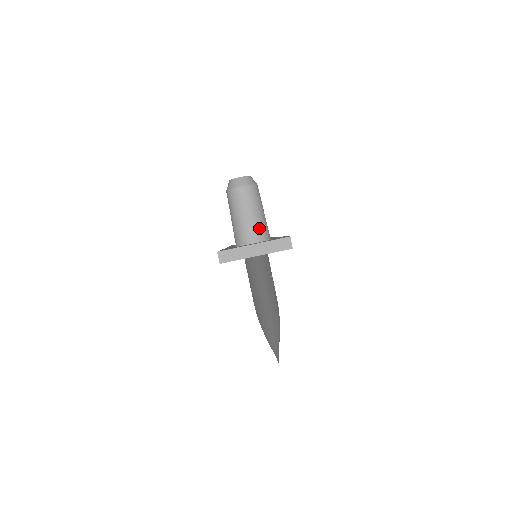
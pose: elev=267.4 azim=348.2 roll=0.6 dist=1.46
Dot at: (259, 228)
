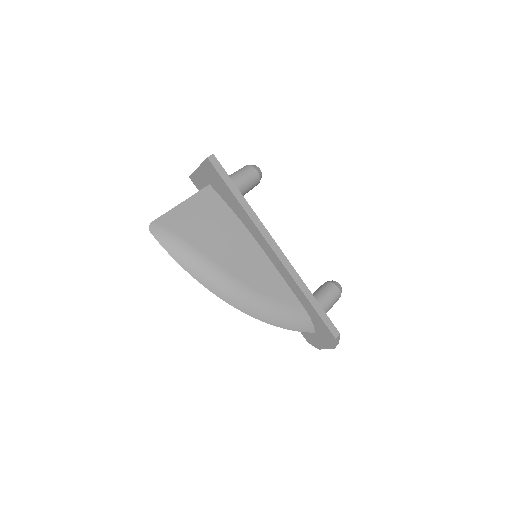
Dot at: occluded
